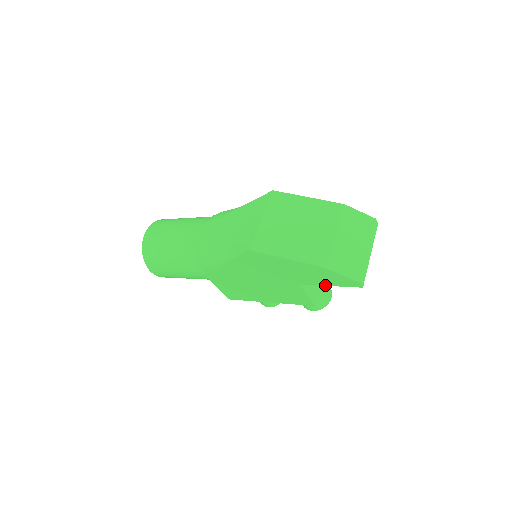
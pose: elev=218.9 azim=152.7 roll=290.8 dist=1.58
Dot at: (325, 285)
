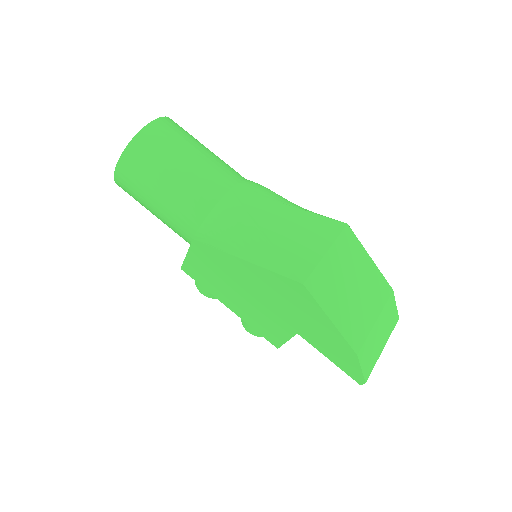
Dot at: (325, 355)
